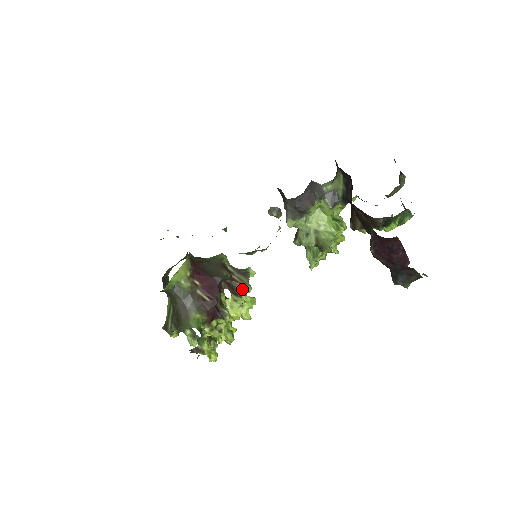
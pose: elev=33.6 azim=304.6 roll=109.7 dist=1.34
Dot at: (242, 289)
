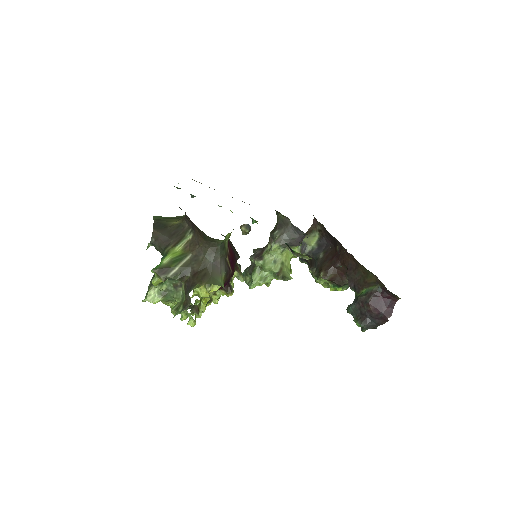
Dot at: (237, 275)
